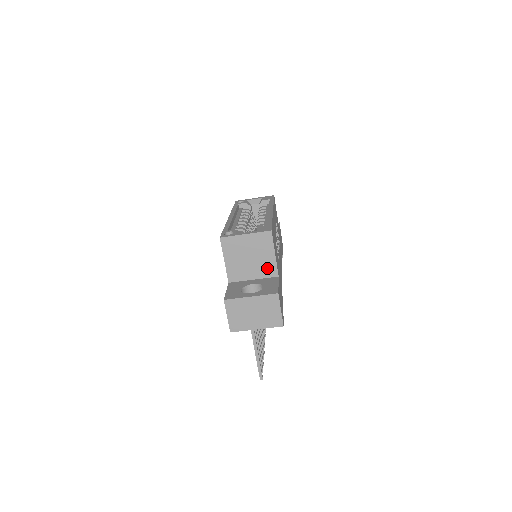
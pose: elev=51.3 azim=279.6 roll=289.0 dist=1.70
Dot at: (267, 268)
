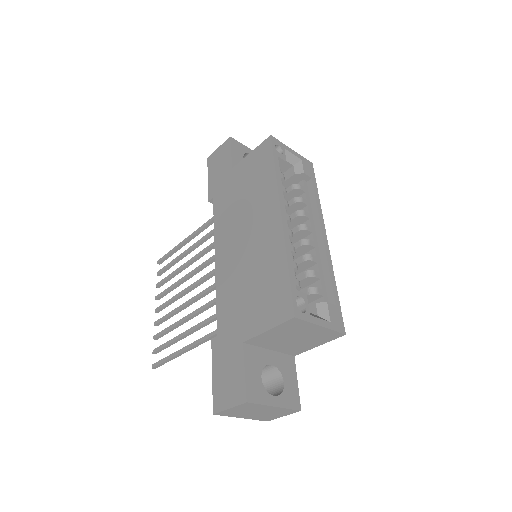
Dot at: (295, 349)
